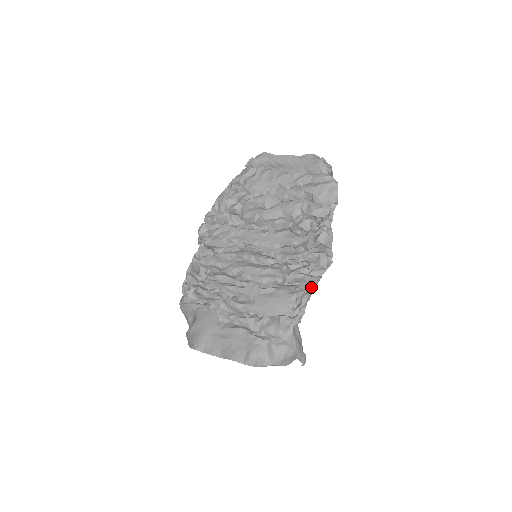
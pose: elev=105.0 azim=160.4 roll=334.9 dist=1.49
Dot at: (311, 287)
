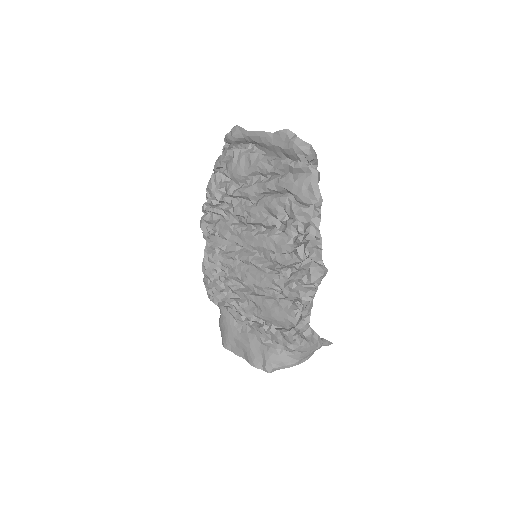
Dot at: occluded
